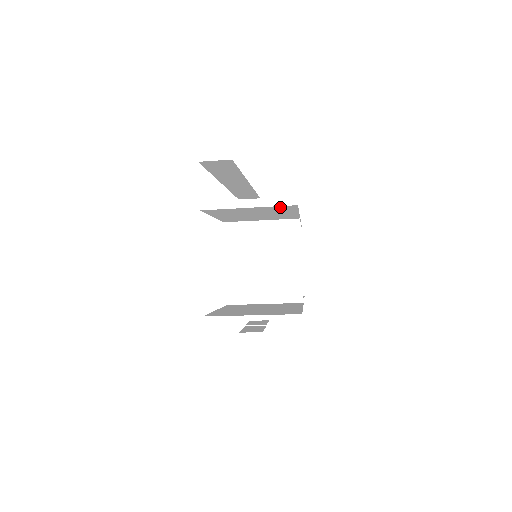
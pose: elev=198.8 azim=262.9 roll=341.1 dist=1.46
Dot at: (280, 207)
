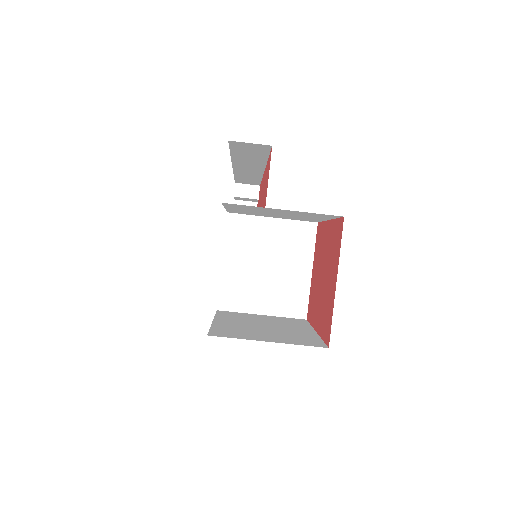
Dot at: (319, 214)
